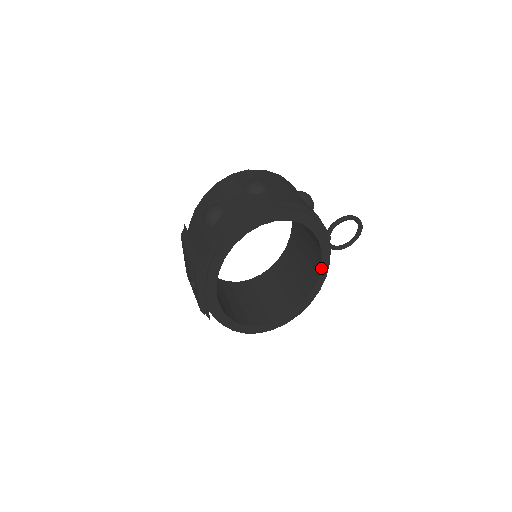
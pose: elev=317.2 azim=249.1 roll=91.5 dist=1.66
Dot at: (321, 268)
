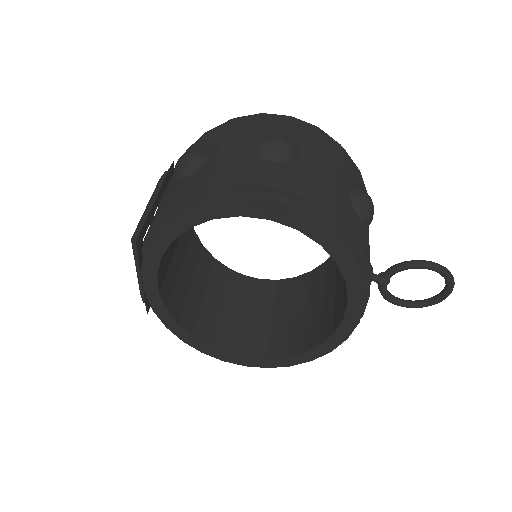
Dot at: (341, 324)
